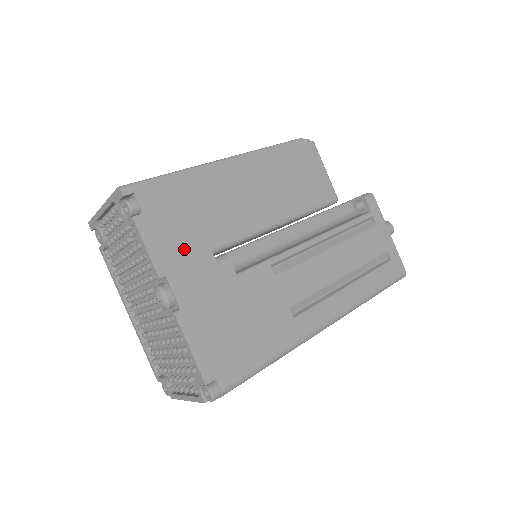
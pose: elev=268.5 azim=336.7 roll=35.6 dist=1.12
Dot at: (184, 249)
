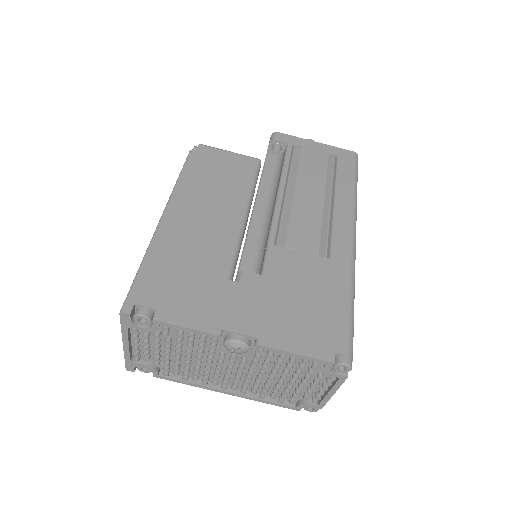
Dot at: (210, 299)
